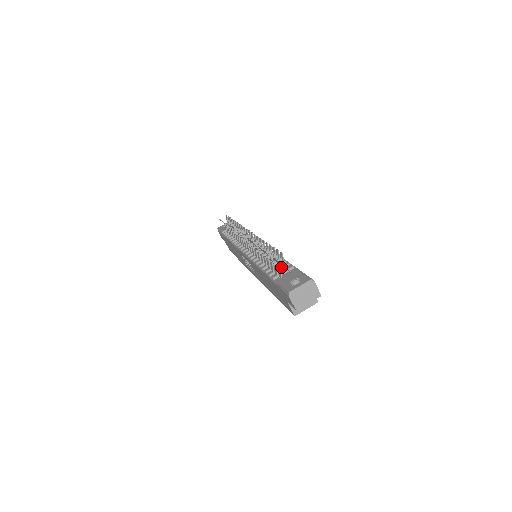
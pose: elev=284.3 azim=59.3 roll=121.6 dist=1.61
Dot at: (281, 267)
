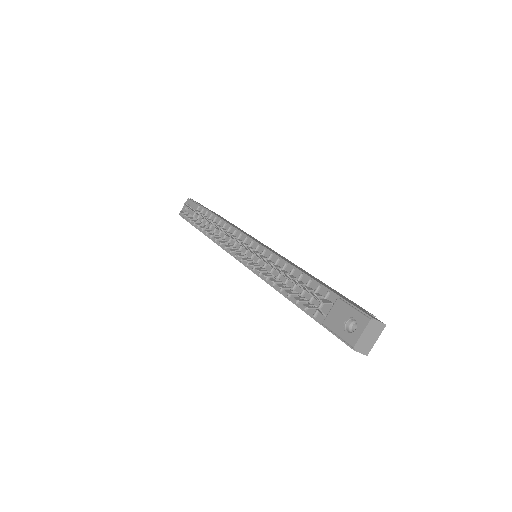
Dot at: occluded
